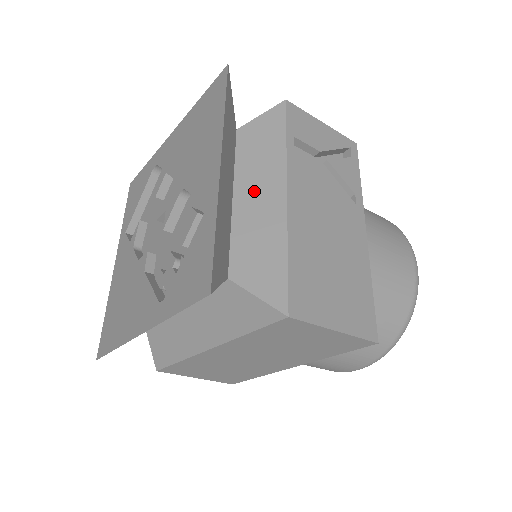
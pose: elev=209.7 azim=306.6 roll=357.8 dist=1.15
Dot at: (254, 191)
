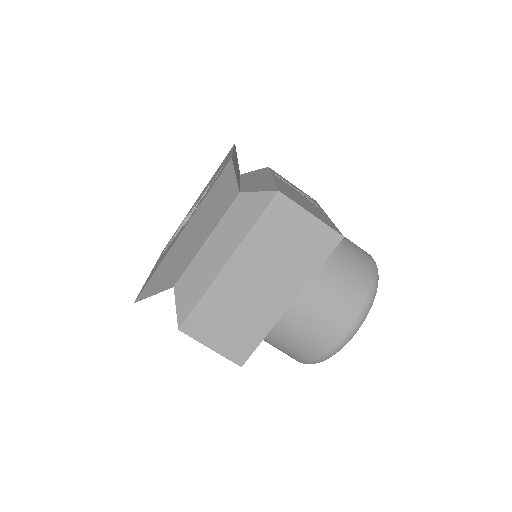
Dot at: (253, 180)
